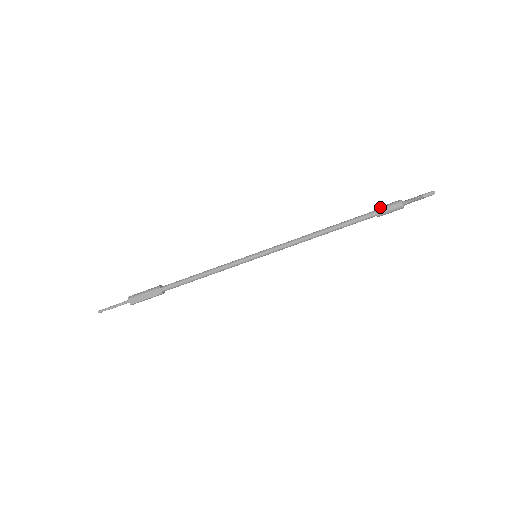
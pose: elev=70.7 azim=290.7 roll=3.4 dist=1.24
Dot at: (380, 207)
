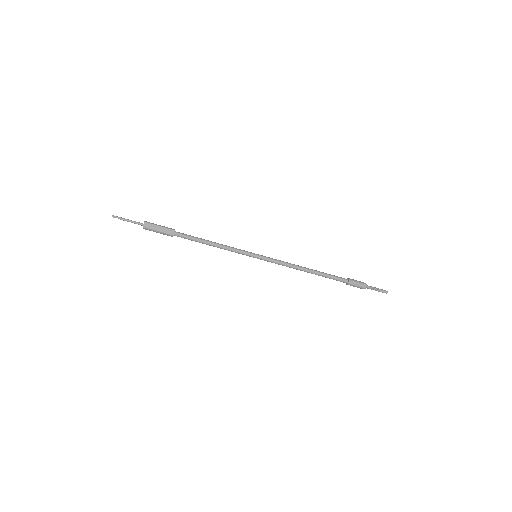
Dot at: (352, 279)
